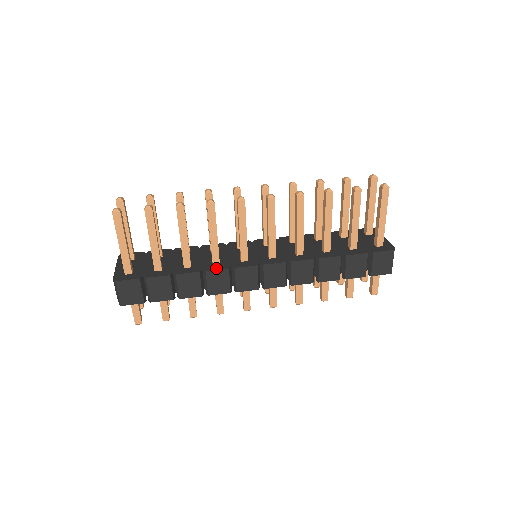
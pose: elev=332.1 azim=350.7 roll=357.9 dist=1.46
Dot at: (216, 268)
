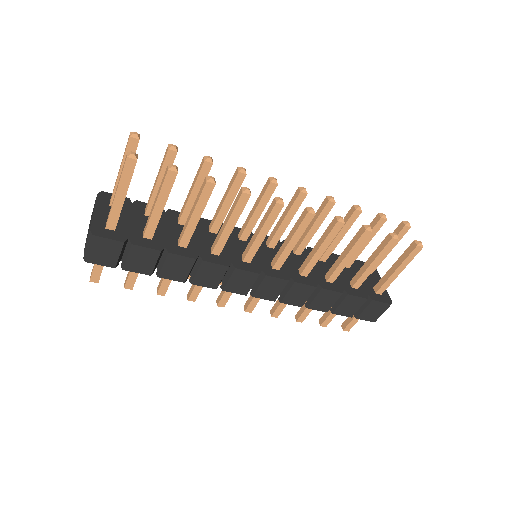
Dot at: (215, 261)
